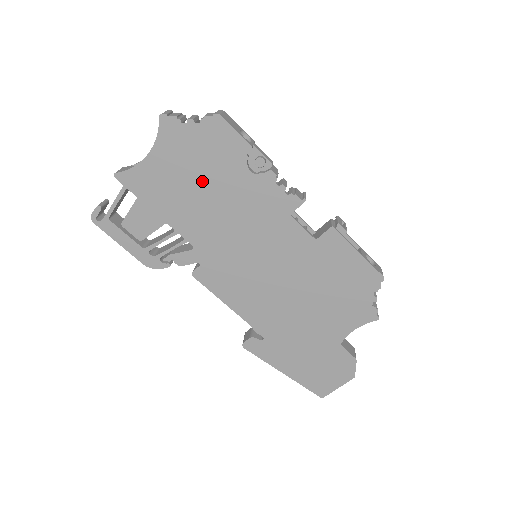
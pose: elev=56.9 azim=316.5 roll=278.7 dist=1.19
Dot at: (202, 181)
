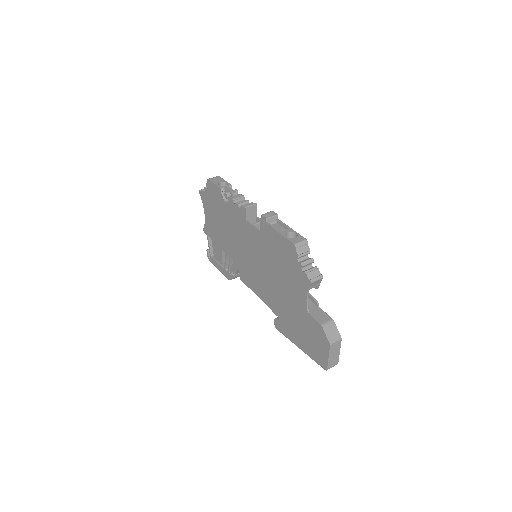
Dot at: (219, 218)
